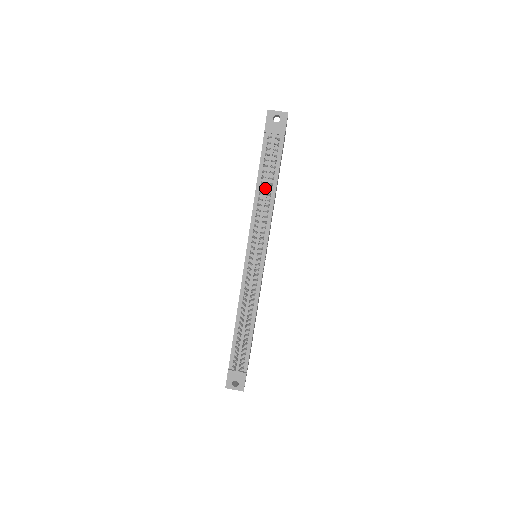
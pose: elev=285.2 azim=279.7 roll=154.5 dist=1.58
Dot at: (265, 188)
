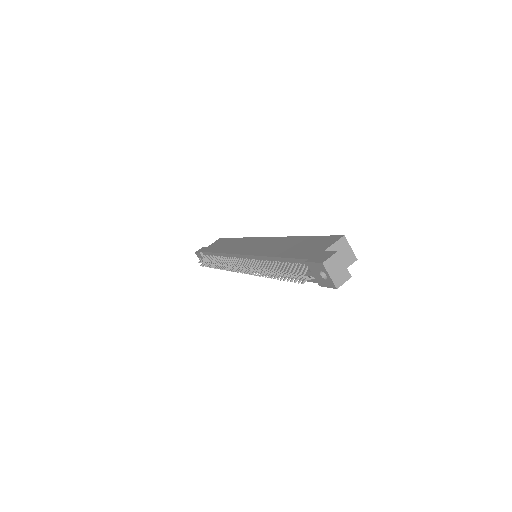
Dot at: (277, 269)
